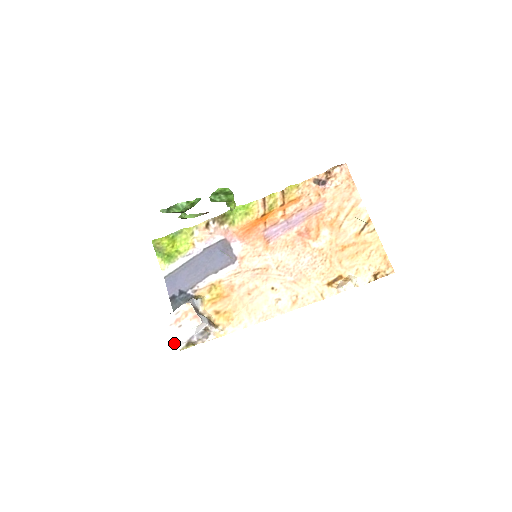
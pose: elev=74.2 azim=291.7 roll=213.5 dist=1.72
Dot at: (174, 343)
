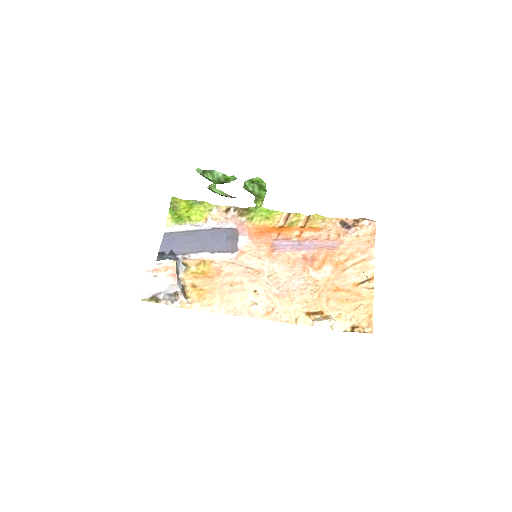
Dot at: (141, 289)
